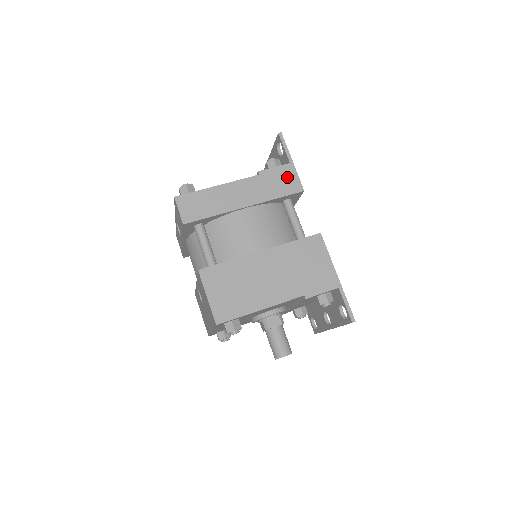
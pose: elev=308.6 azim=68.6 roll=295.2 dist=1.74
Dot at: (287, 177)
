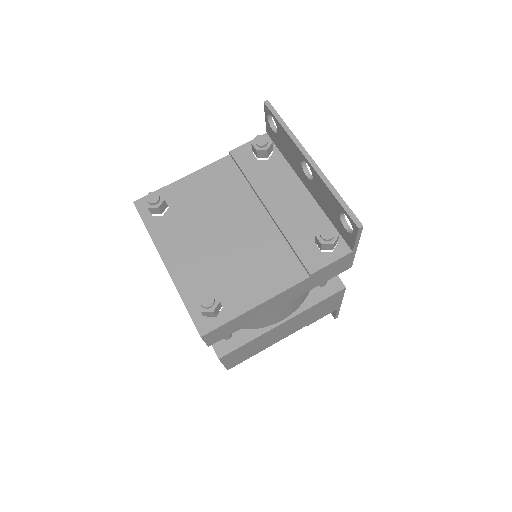
Dot at: (341, 265)
